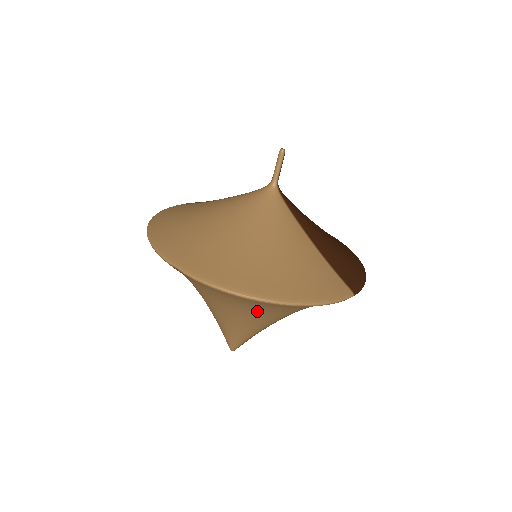
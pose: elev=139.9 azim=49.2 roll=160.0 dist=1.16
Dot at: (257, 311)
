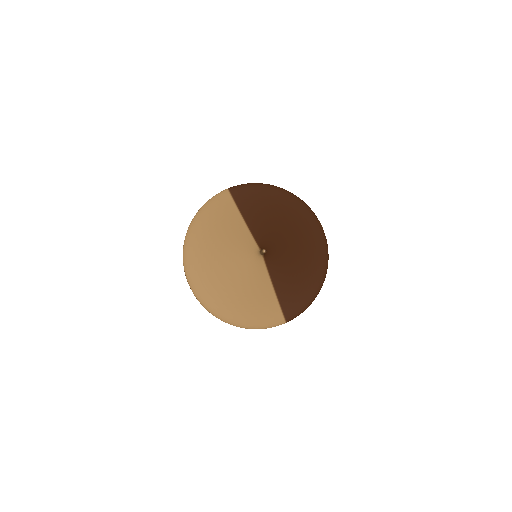
Dot at: occluded
